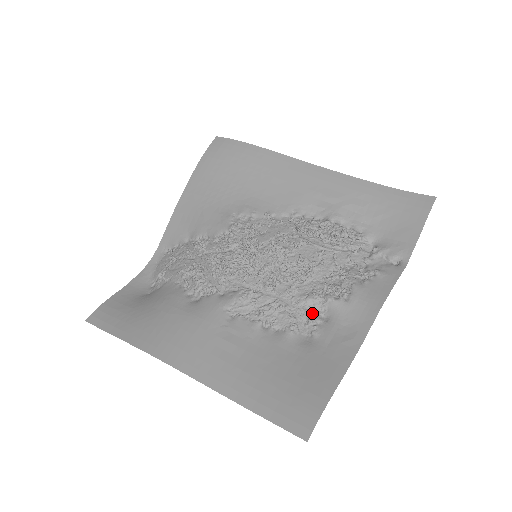
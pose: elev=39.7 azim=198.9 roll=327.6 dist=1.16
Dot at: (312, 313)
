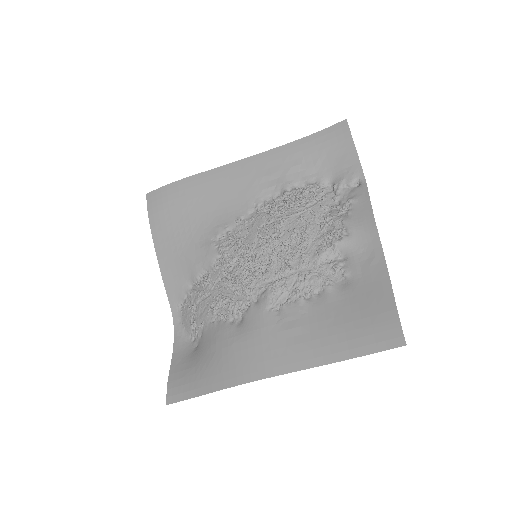
Dot at: (331, 263)
